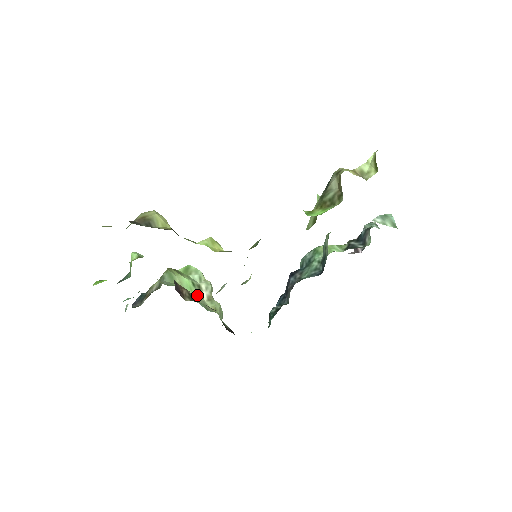
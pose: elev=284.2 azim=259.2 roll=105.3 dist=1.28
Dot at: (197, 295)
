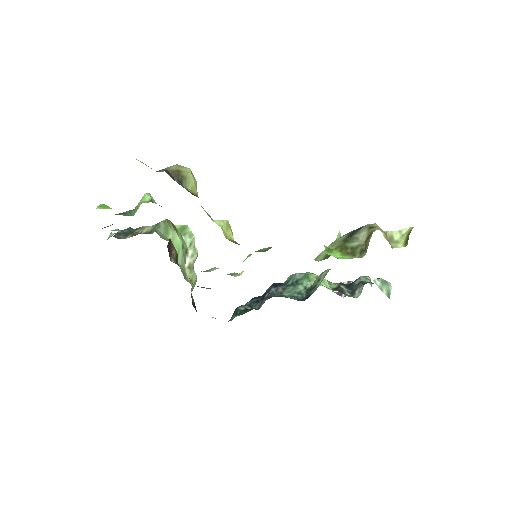
Dot at: (181, 258)
